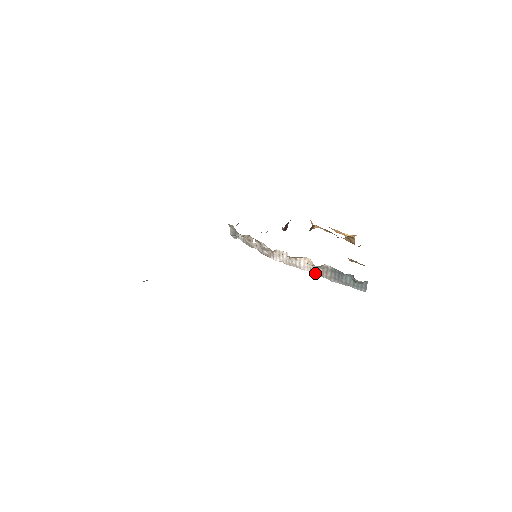
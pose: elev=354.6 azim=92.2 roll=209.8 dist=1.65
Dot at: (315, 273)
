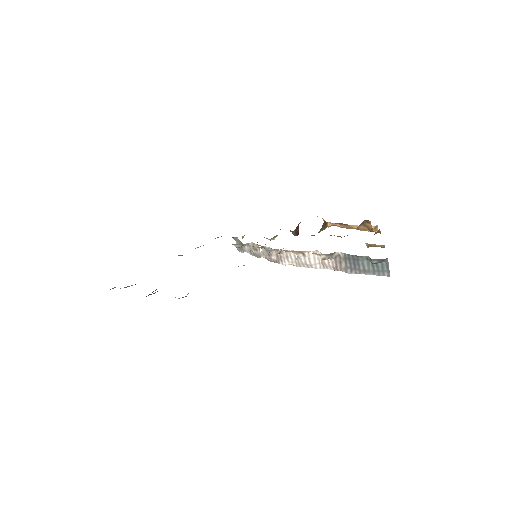
Dot at: (329, 268)
